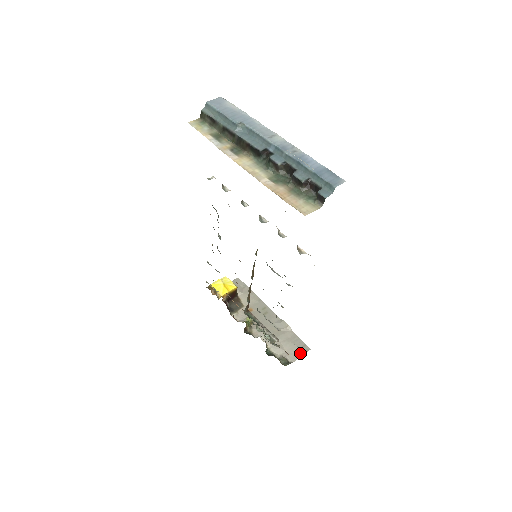
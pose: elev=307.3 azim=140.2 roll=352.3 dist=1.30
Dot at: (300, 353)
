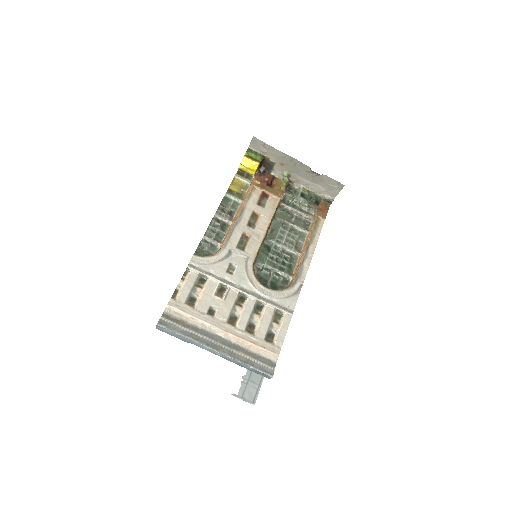
Dot at: (337, 190)
